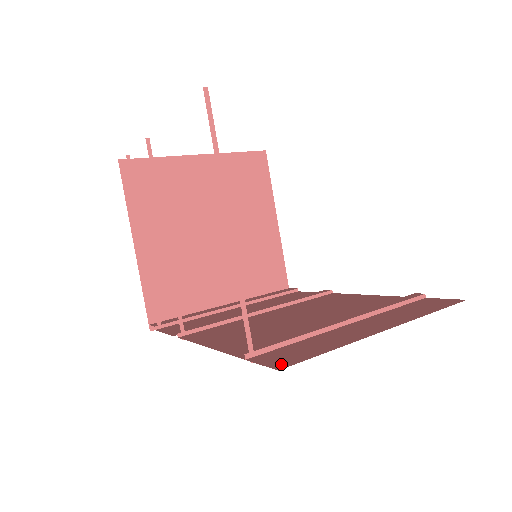
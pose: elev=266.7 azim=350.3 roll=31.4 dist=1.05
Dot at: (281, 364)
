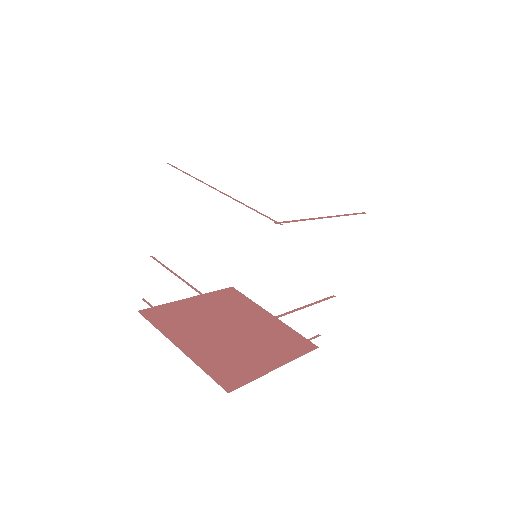
Dot at: occluded
